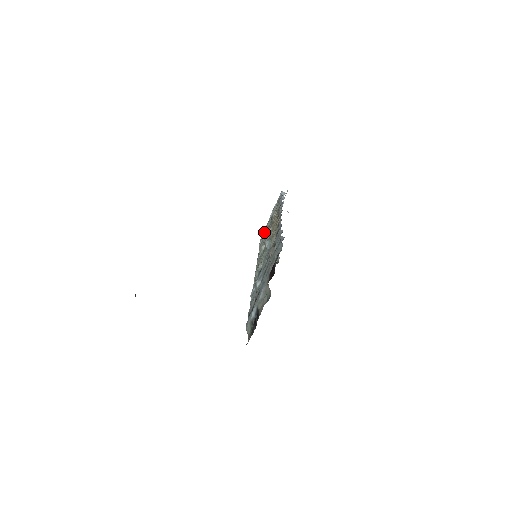
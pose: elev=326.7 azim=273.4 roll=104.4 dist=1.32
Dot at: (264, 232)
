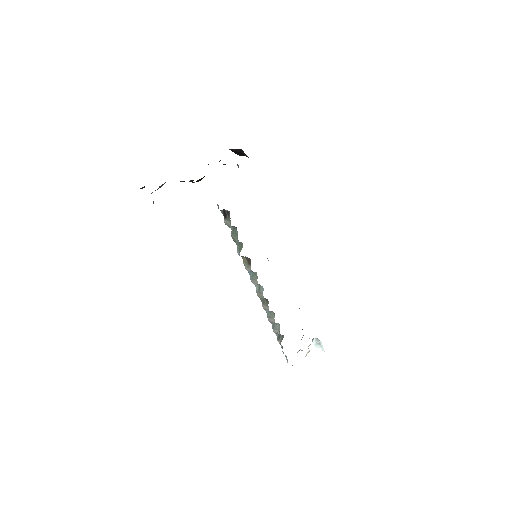
Dot at: occluded
